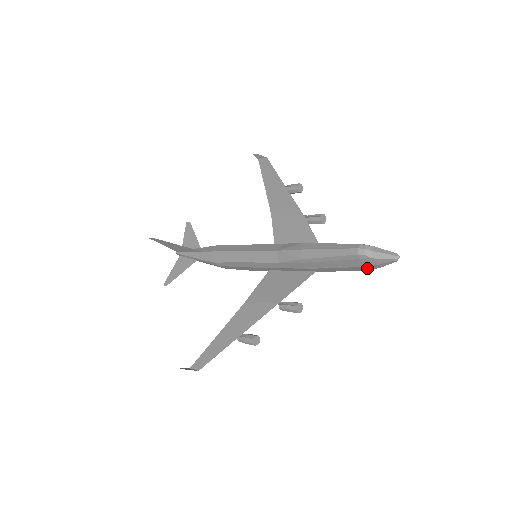
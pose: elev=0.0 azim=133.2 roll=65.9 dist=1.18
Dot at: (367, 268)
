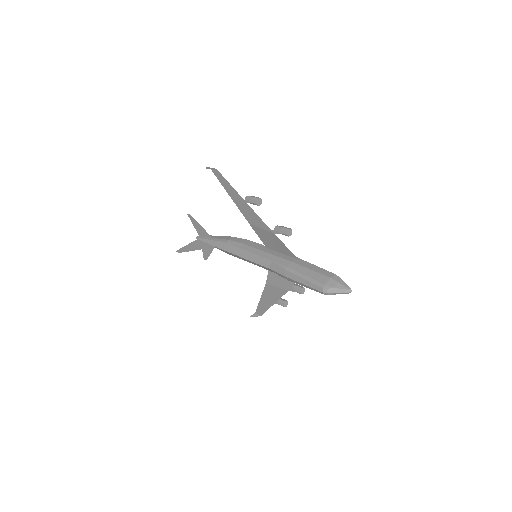
Dot at: occluded
